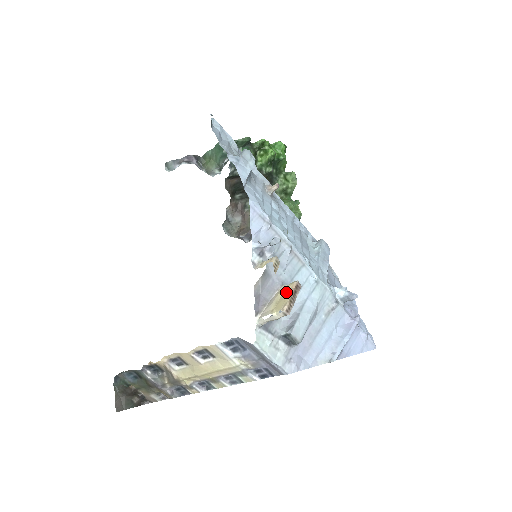
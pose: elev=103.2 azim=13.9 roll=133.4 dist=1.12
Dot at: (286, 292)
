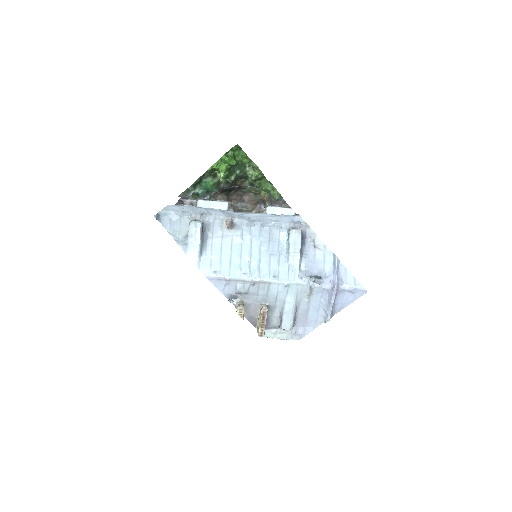
Dot at: (260, 317)
